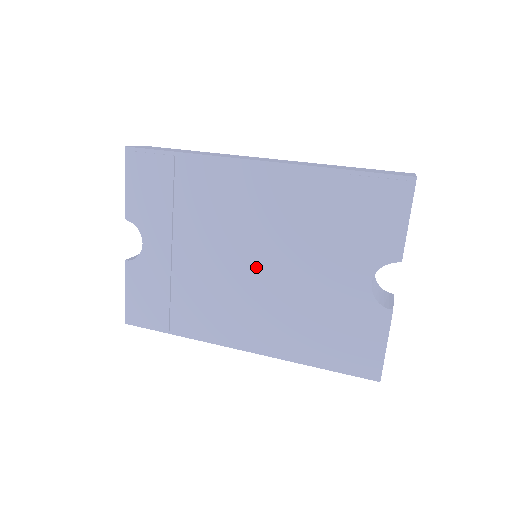
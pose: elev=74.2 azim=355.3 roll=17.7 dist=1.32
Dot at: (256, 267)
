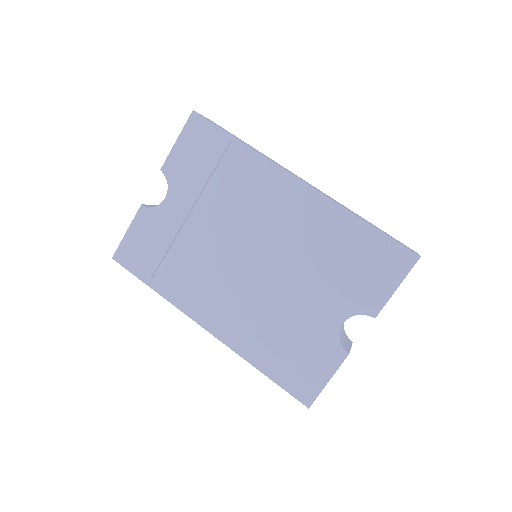
Dot at: (253, 265)
